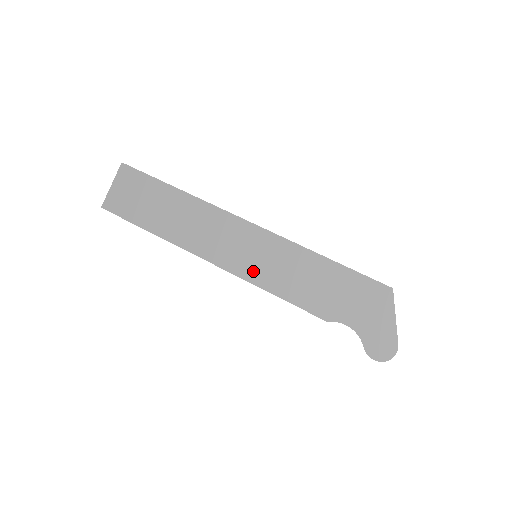
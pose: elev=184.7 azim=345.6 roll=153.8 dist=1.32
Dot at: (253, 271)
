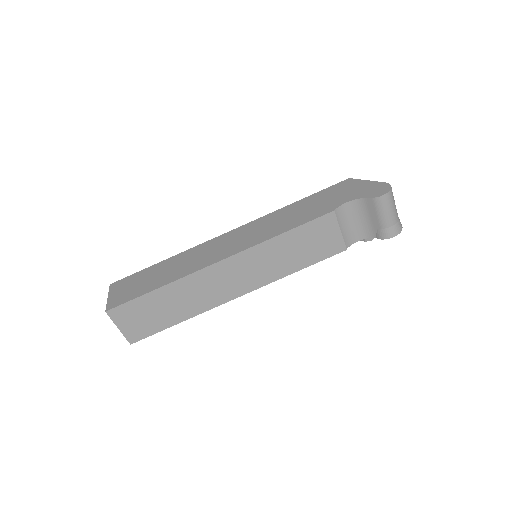
Dot at: (258, 238)
